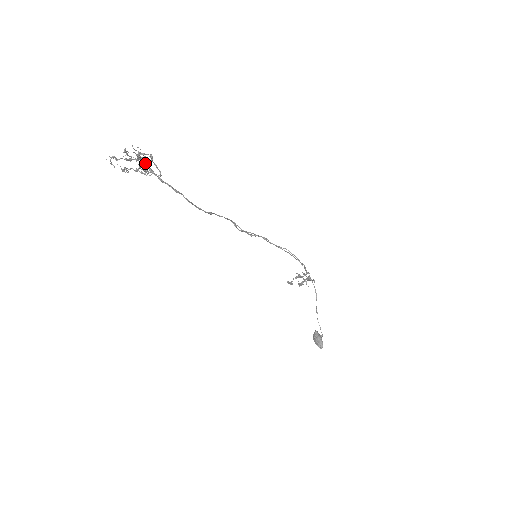
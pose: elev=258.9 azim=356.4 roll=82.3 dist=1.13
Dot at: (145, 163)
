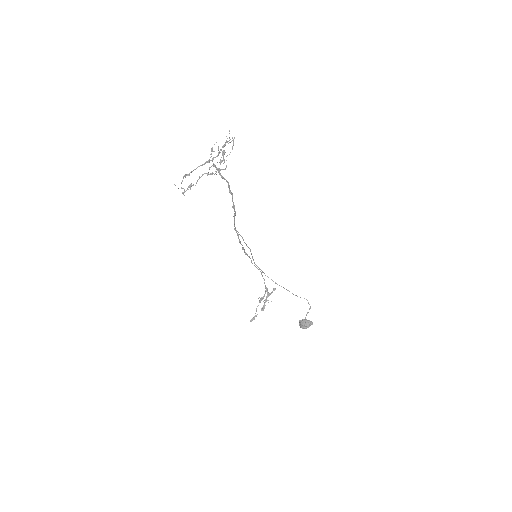
Dot at: occluded
